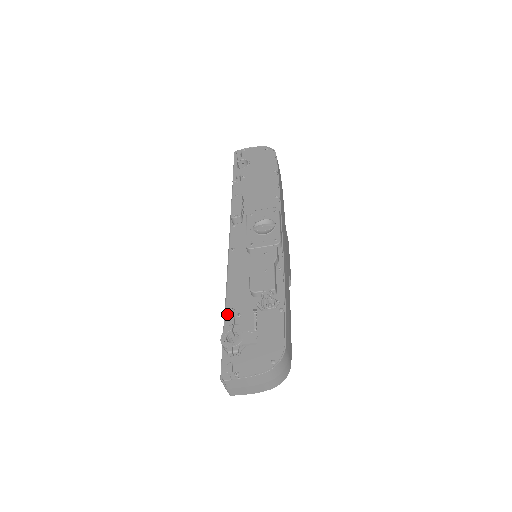
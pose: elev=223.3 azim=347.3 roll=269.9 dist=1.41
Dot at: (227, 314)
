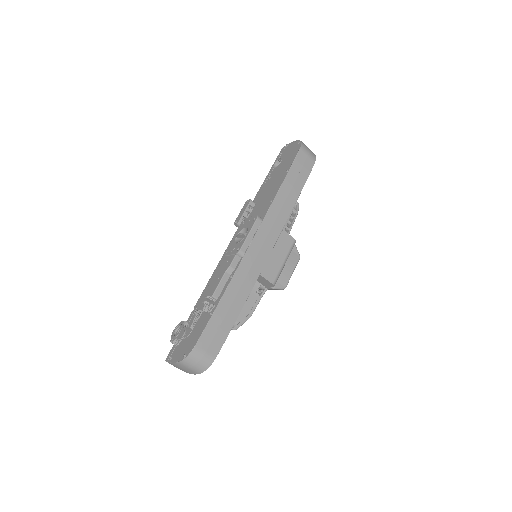
Dot at: (193, 310)
